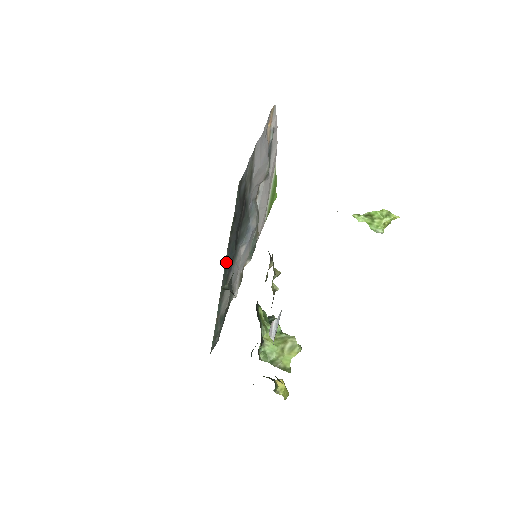
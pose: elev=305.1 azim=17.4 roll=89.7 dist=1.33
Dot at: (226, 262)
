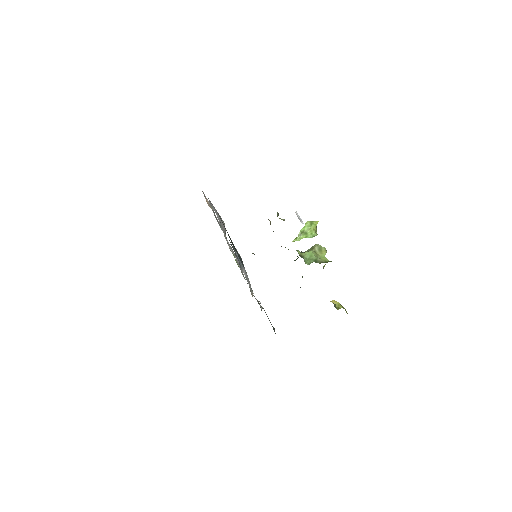
Dot at: occluded
